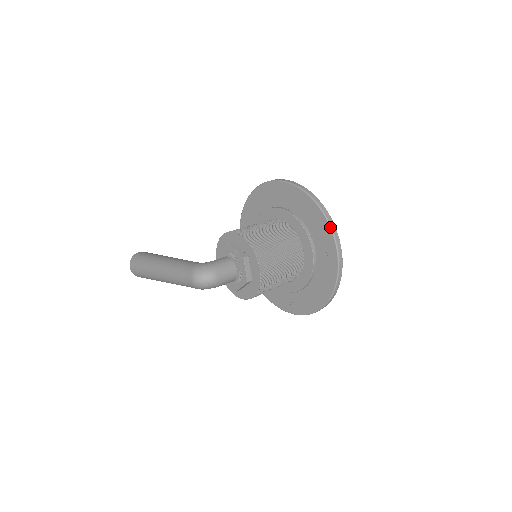
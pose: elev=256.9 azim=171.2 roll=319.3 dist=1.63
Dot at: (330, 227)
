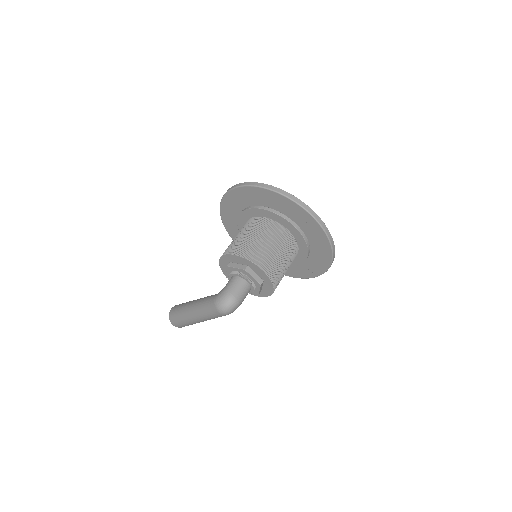
Dot at: (293, 201)
